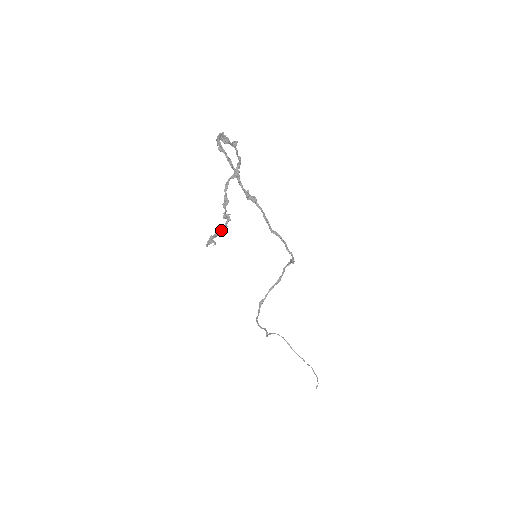
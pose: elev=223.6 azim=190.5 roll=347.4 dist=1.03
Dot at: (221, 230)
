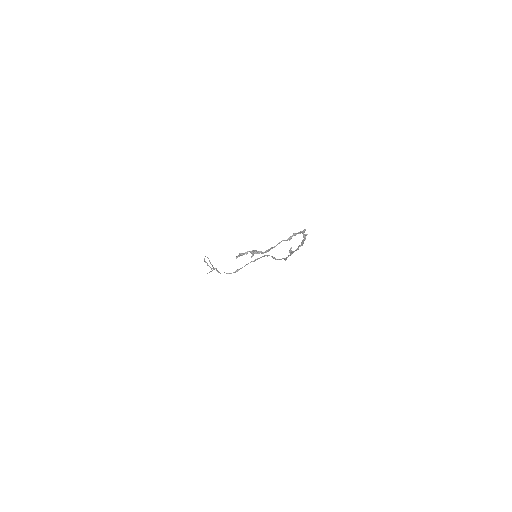
Dot at: (253, 254)
